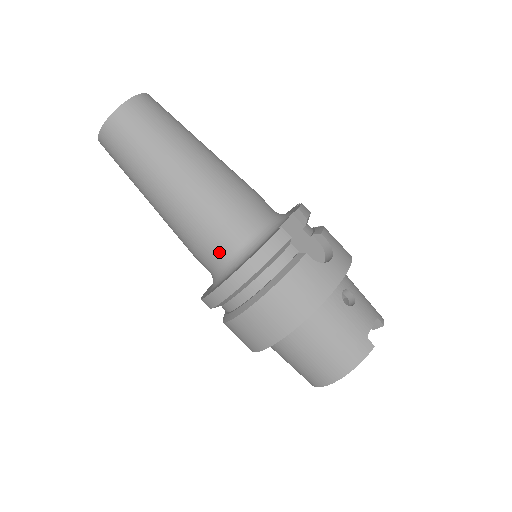
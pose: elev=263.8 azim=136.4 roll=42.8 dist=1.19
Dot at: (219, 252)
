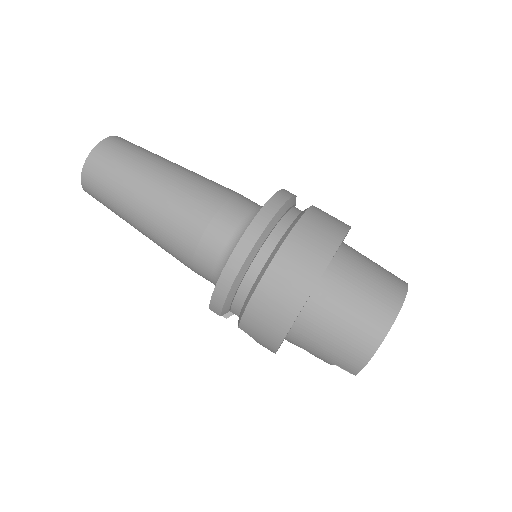
Dot at: (233, 218)
